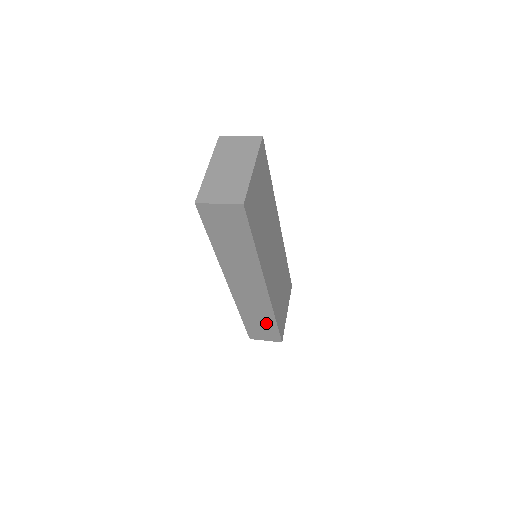
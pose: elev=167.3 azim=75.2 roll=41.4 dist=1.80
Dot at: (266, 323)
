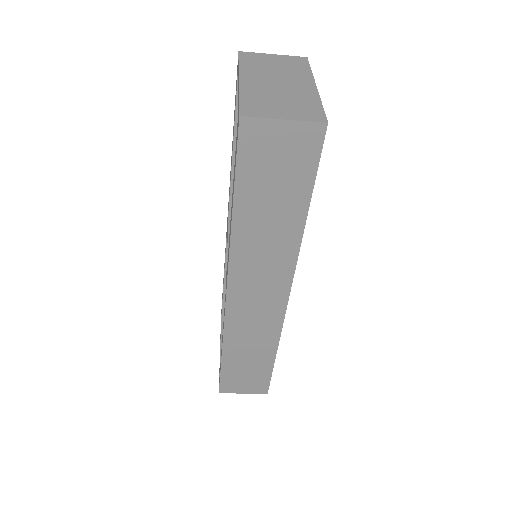
Dot at: (258, 362)
